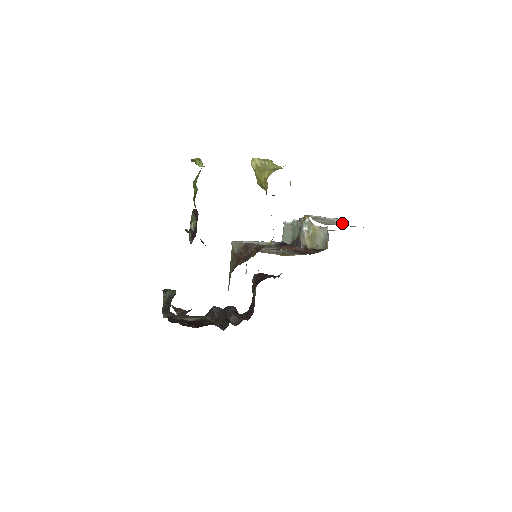
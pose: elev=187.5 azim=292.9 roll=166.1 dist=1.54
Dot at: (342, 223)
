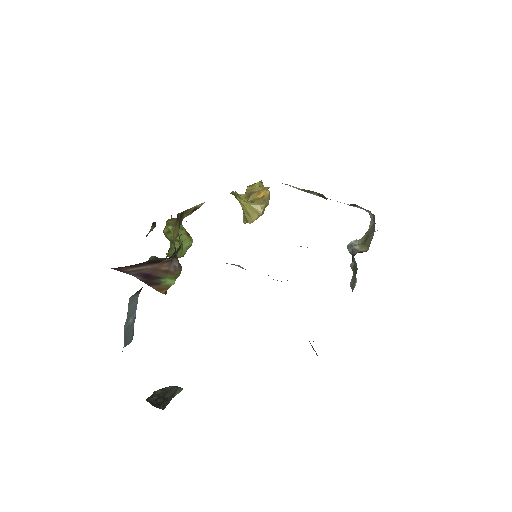
Dot at: occluded
